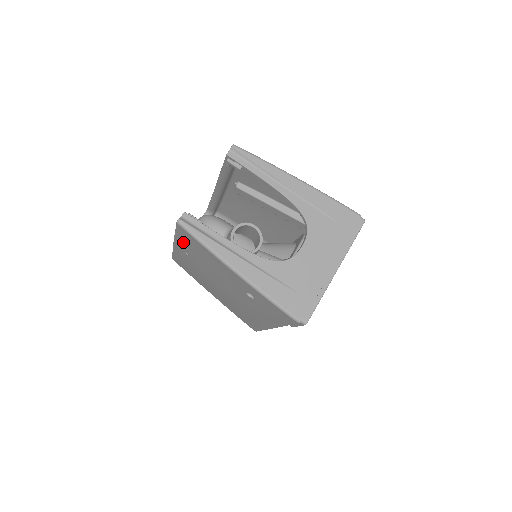
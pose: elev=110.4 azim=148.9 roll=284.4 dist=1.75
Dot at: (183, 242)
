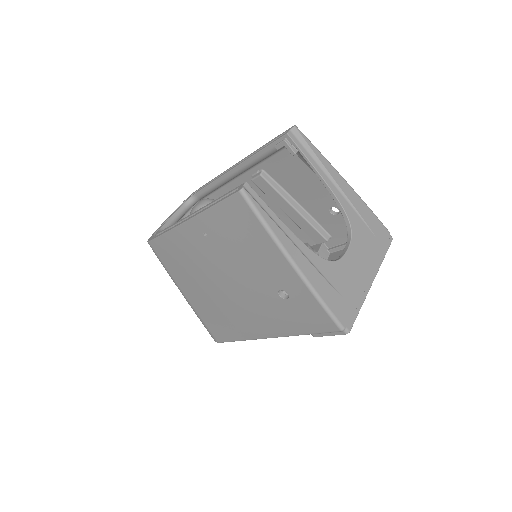
Dot at: (218, 218)
